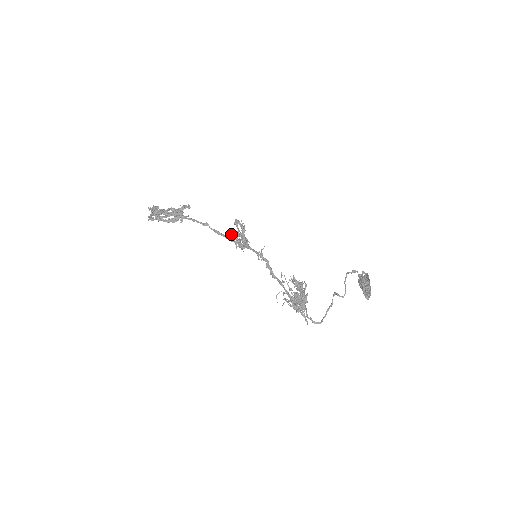
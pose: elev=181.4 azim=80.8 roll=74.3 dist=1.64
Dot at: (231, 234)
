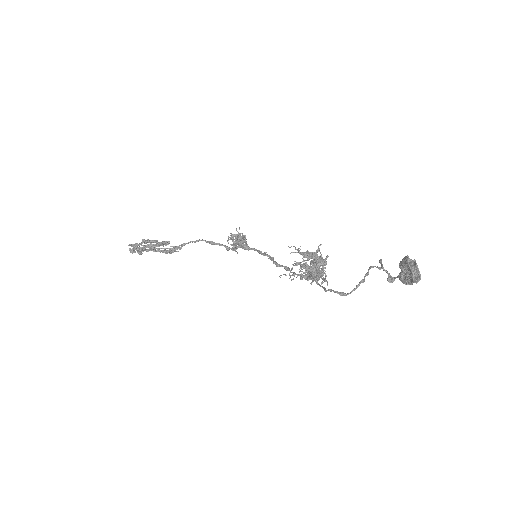
Dot at: (228, 238)
